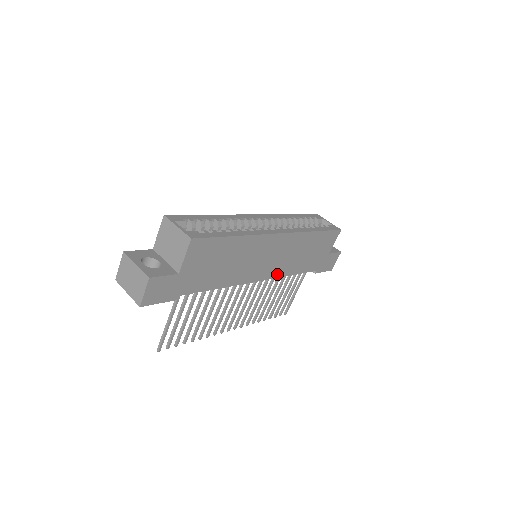
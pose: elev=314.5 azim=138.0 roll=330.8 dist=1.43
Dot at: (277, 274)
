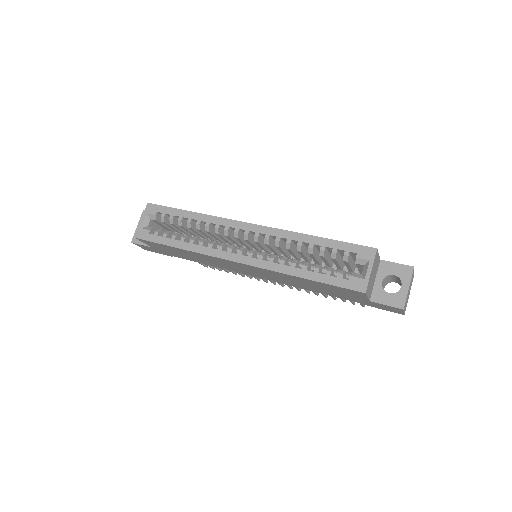
Dot at: (279, 281)
